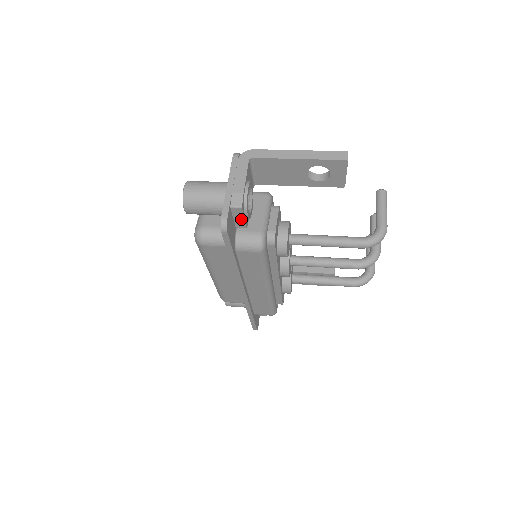
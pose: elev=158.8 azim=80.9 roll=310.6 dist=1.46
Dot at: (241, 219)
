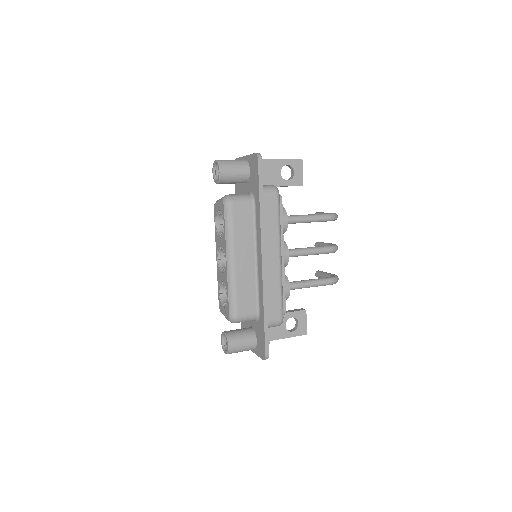
Dot at: occluded
